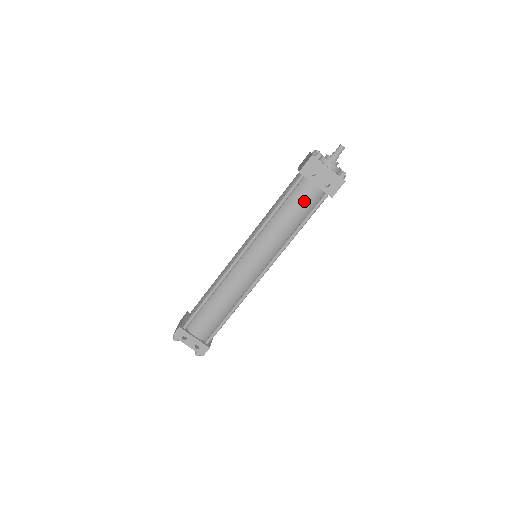
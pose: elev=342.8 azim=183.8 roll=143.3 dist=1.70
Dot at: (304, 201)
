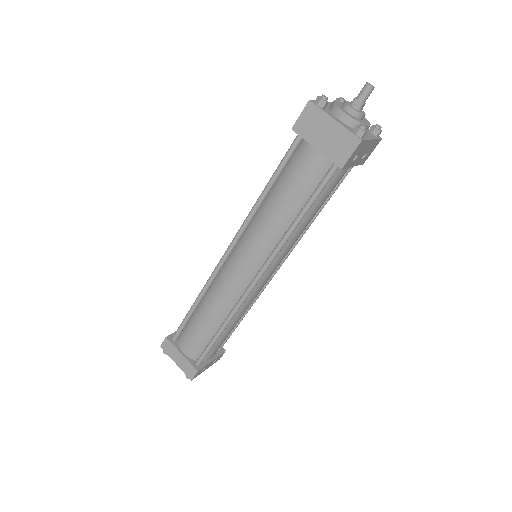
Dot at: occluded
